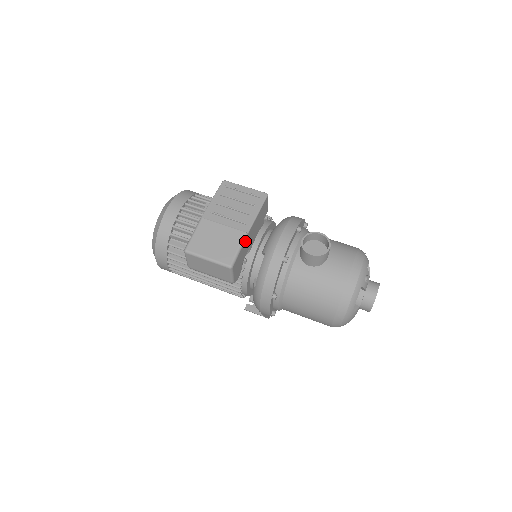
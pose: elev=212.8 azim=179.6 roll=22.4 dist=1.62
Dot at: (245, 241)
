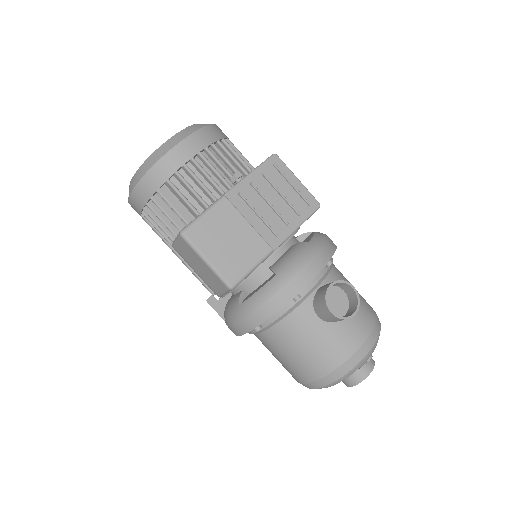
Dot at: (265, 259)
